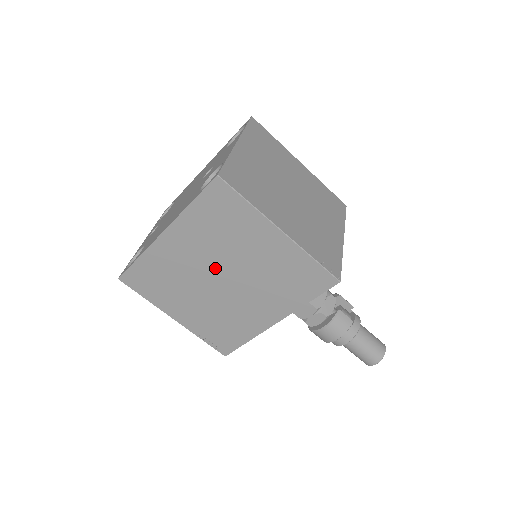
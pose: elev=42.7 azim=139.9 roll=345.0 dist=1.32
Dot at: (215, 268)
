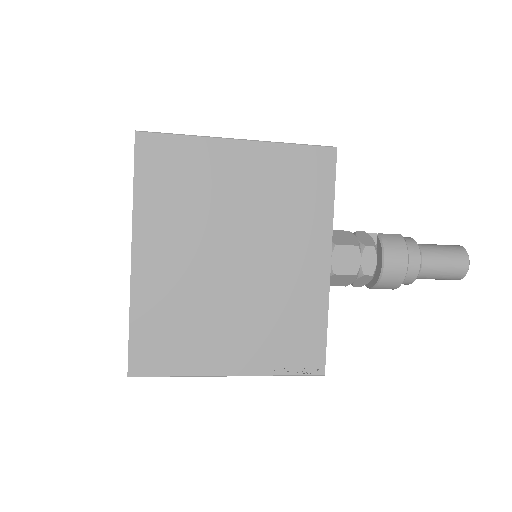
Dot at: (216, 249)
